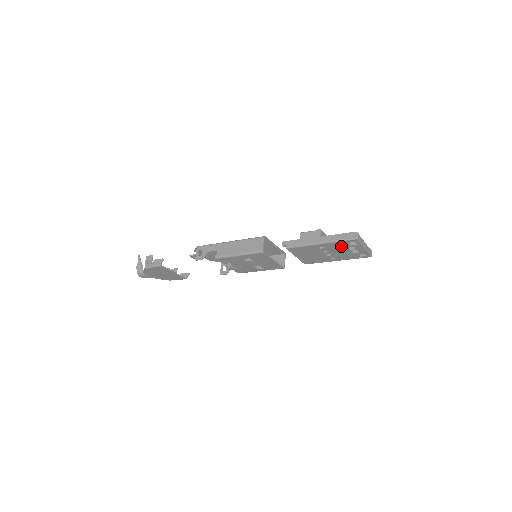
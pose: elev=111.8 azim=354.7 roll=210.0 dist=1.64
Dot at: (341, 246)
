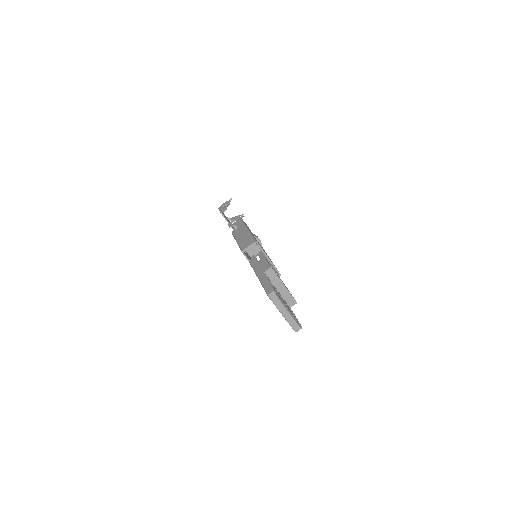
Dot at: occluded
